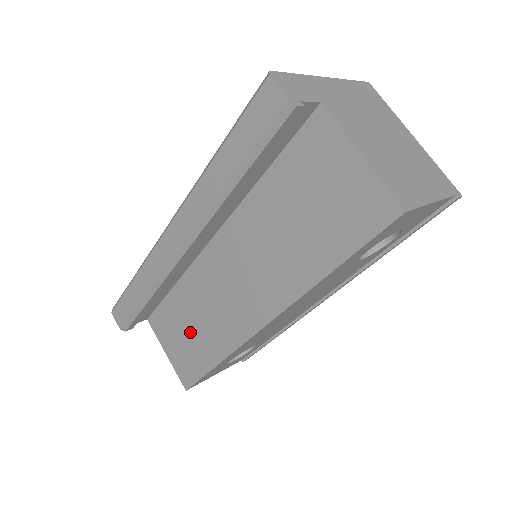
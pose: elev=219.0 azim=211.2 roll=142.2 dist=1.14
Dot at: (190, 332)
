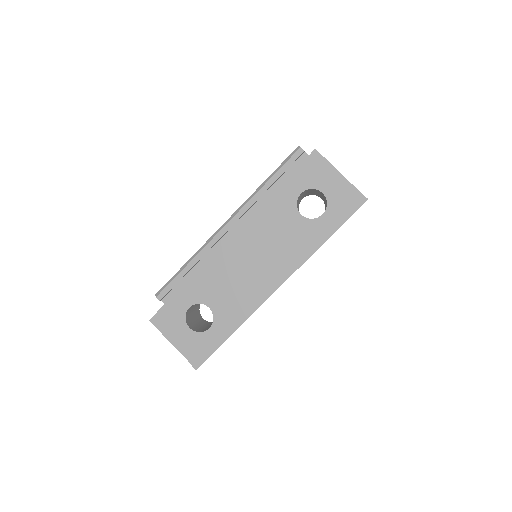
Dot at: occluded
